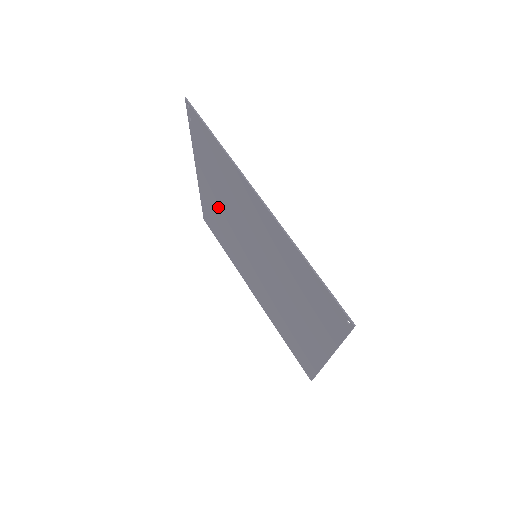
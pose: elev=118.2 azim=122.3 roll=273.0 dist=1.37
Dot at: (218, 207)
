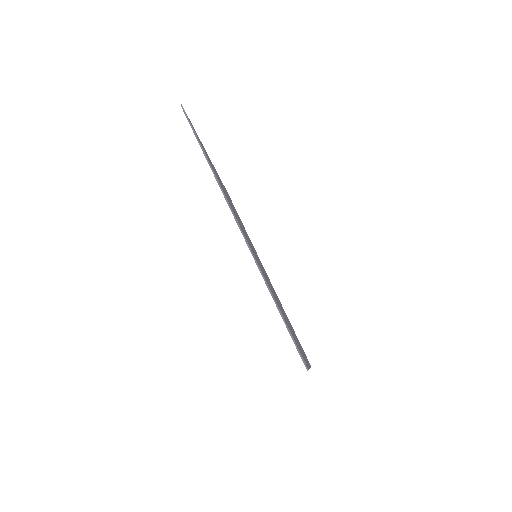
Dot at: occluded
